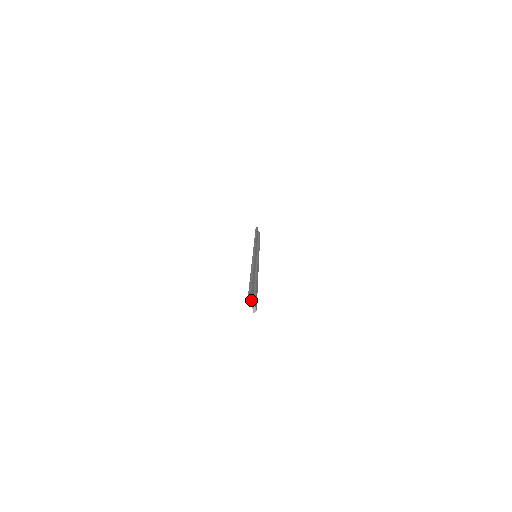
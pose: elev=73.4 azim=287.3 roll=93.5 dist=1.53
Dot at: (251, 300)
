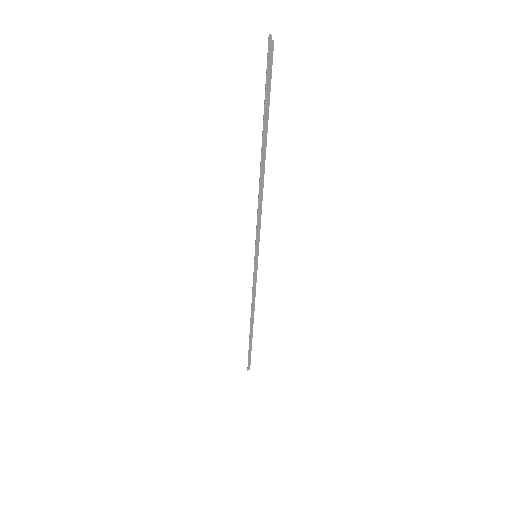
Dot at: (271, 39)
